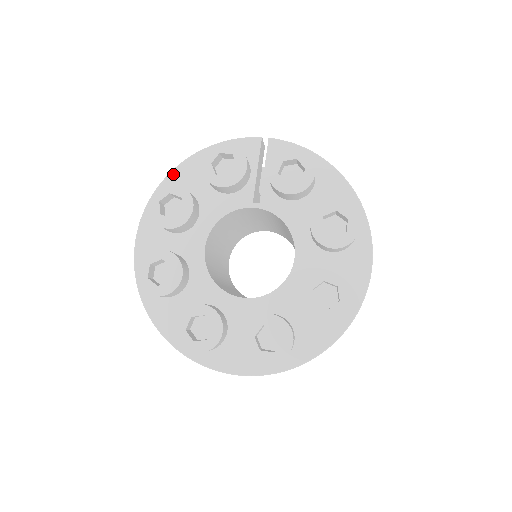
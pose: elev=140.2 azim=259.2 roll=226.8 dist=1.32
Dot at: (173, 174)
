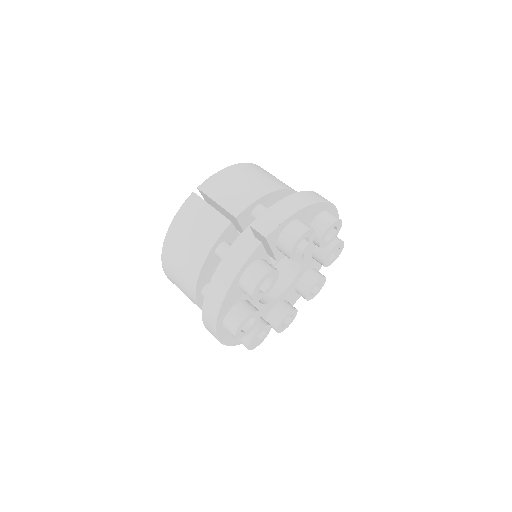
Dot at: (221, 312)
